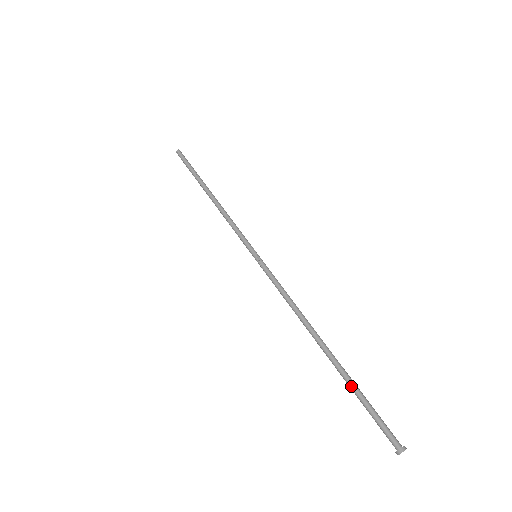
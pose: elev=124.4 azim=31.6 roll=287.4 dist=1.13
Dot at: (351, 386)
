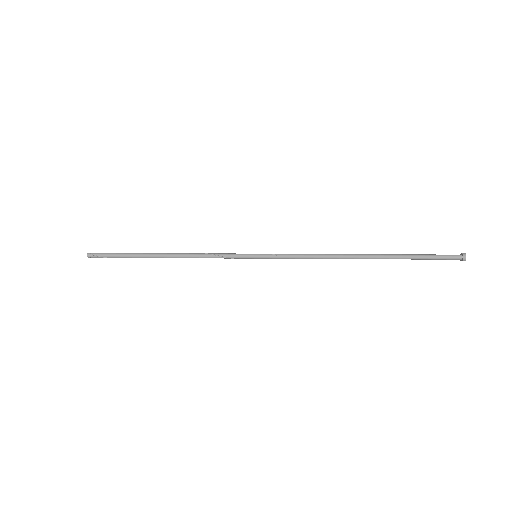
Dot at: (405, 254)
